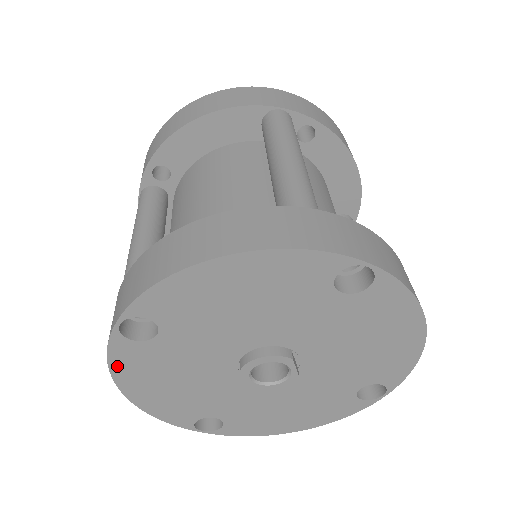
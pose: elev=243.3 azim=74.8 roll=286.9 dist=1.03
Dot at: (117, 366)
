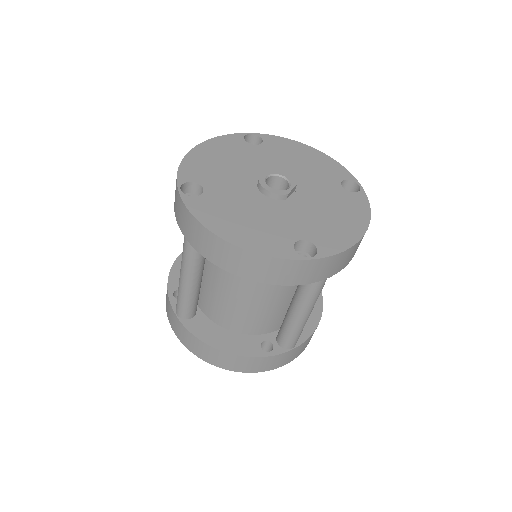
Dot at: (220, 139)
